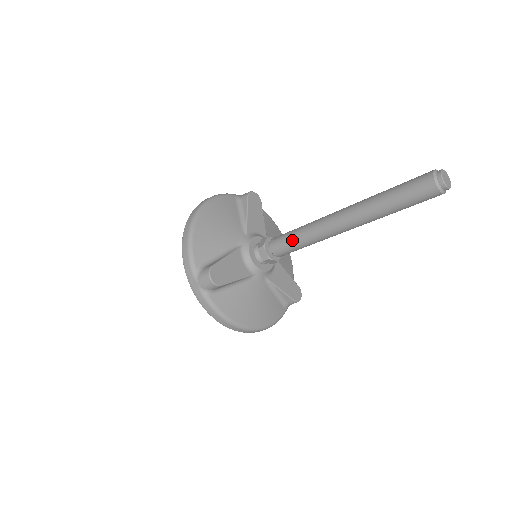
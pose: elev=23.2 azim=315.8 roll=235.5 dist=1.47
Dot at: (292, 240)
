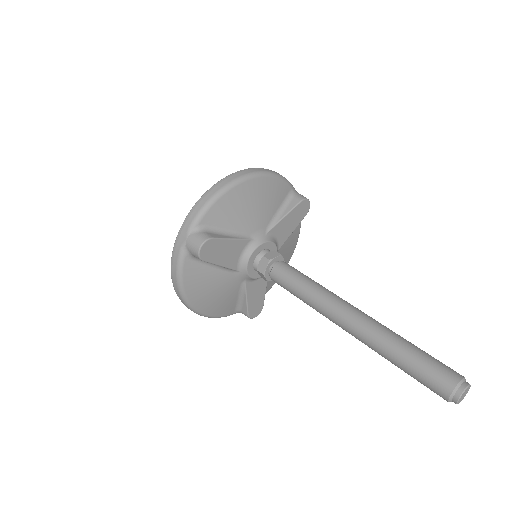
Dot at: occluded
